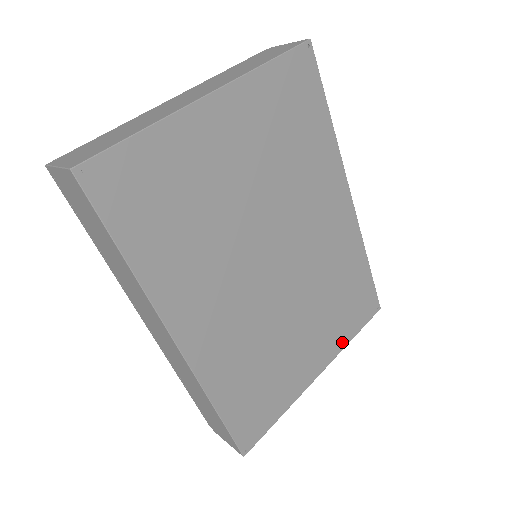
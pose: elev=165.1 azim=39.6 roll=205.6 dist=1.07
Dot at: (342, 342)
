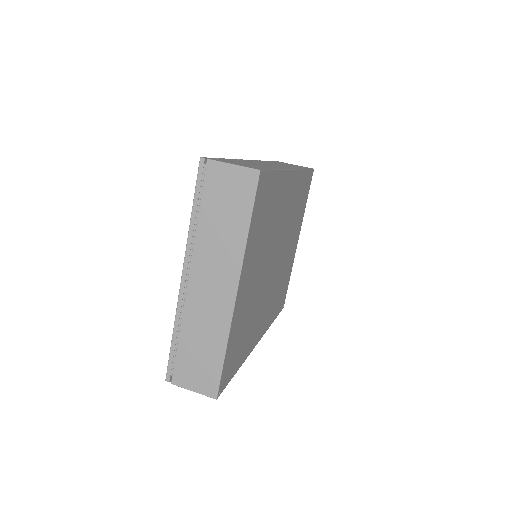
Dot at: (303, 215)
